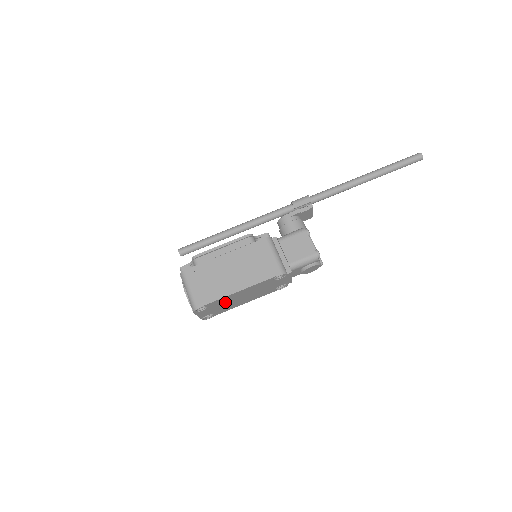
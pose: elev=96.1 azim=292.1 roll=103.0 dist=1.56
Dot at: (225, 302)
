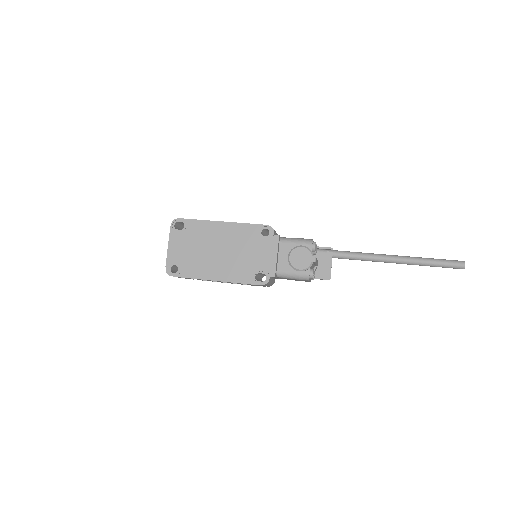
Dot at: (201, 241)
